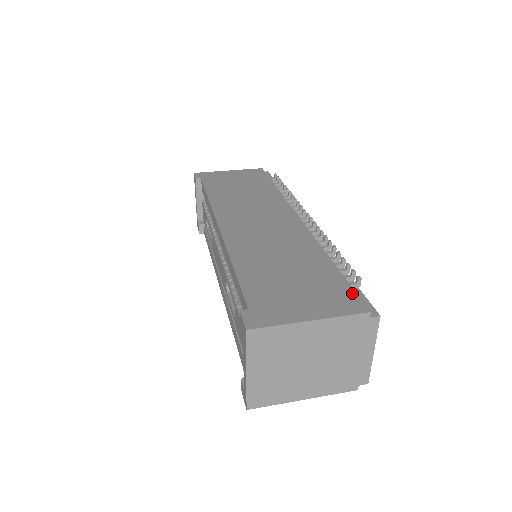
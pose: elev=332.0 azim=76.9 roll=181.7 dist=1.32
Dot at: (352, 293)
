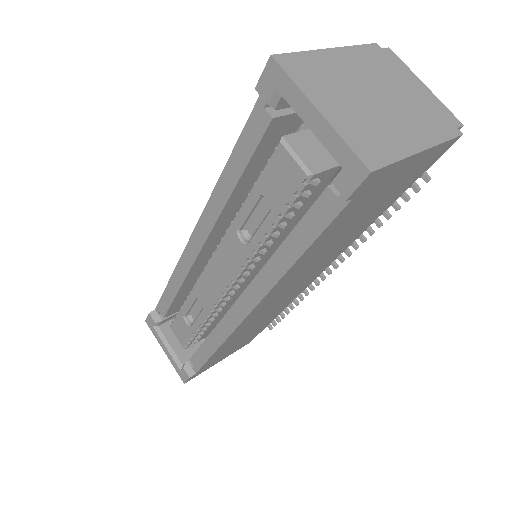
Dot at: occluded
